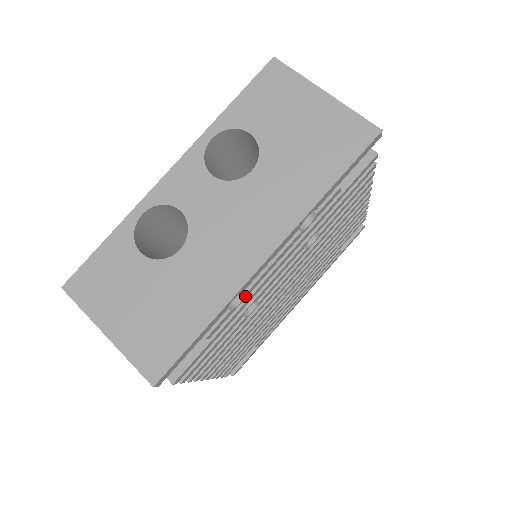
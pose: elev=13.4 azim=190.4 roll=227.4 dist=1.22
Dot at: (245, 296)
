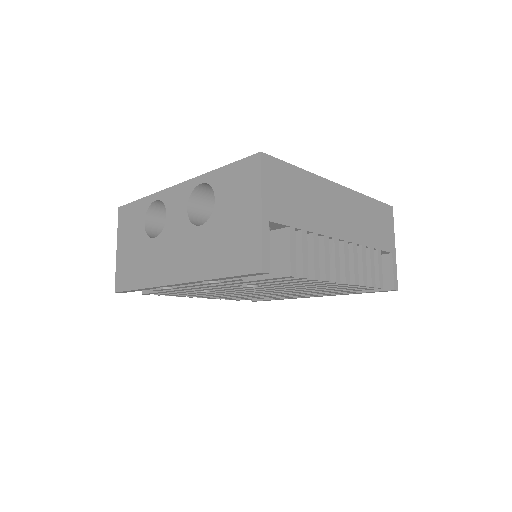
Dot at: (174, 288)
